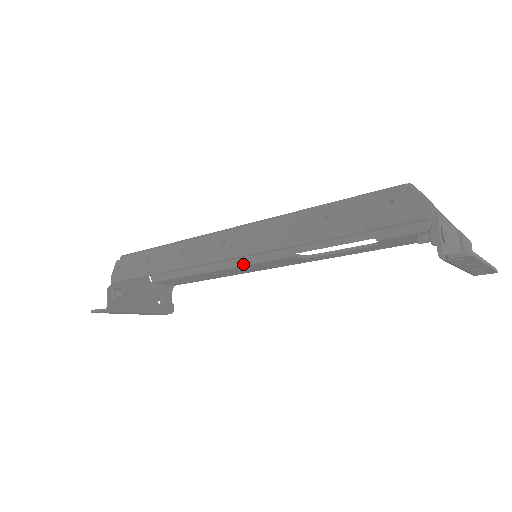
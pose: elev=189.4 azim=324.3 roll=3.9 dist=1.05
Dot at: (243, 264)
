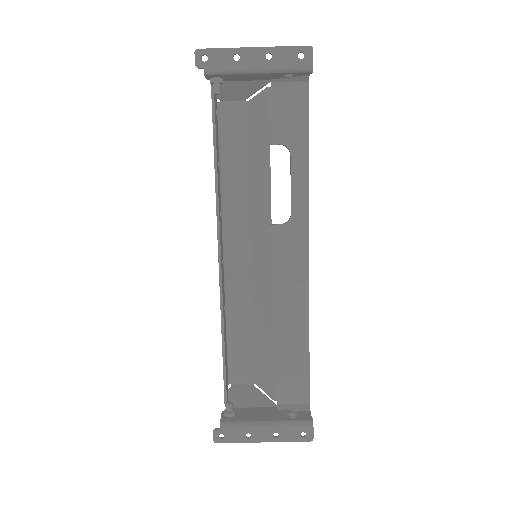
Dot at: (271, 282)
